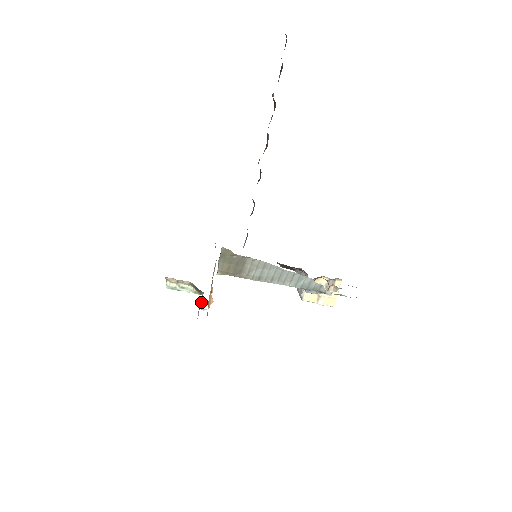
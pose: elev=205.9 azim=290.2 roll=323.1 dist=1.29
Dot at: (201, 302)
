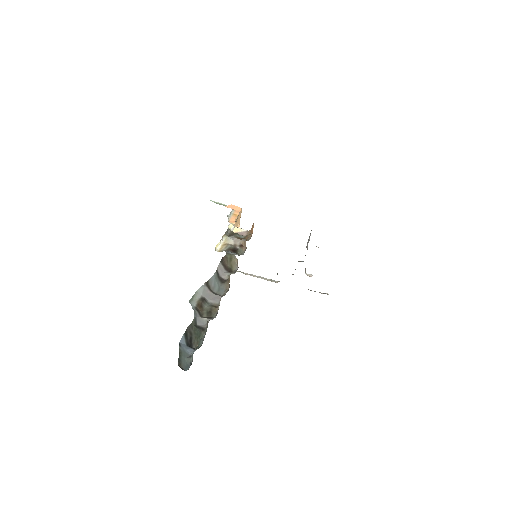
Dot at: occluded
